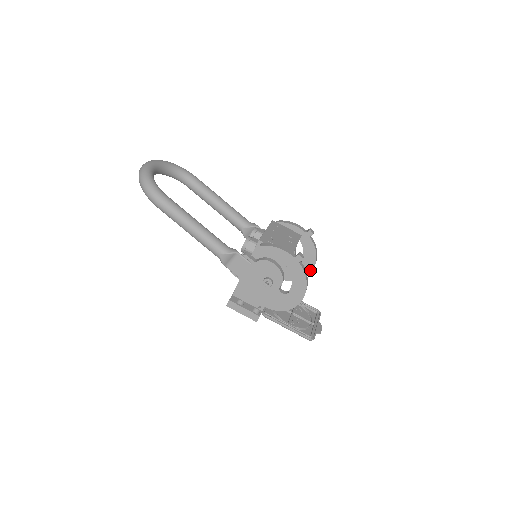
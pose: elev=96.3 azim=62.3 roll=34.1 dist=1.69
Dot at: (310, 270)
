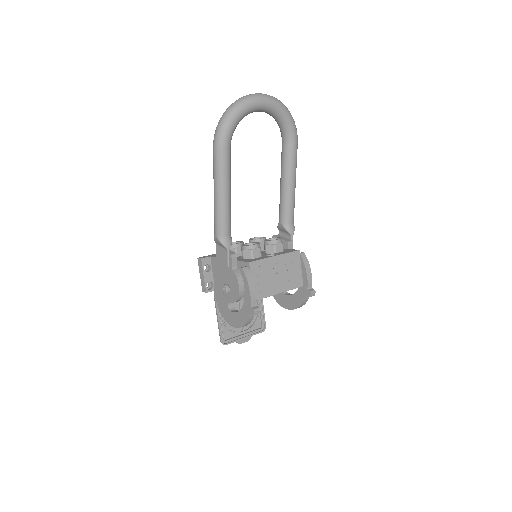
Dot at: (286, 306)
